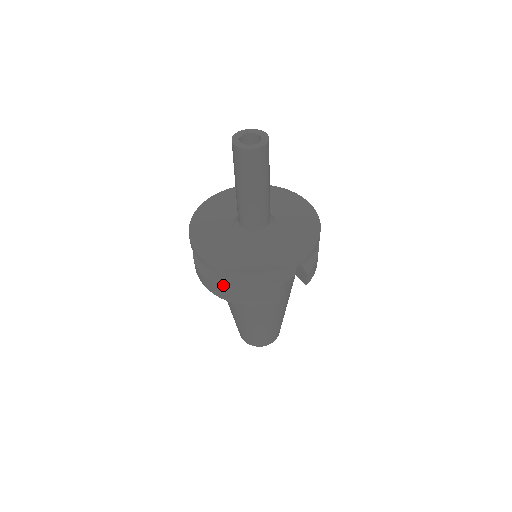
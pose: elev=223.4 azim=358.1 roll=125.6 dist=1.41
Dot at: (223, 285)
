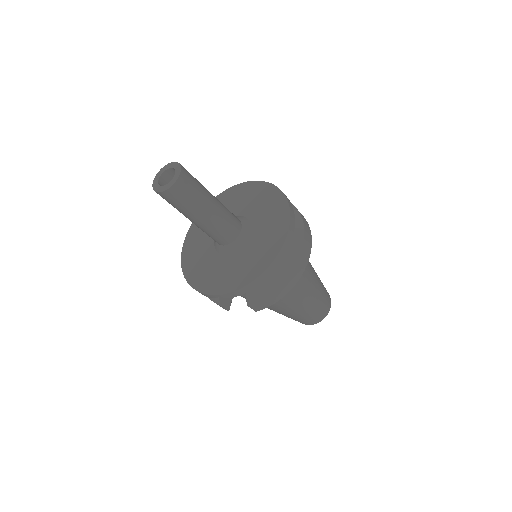
Dot at: occluded
